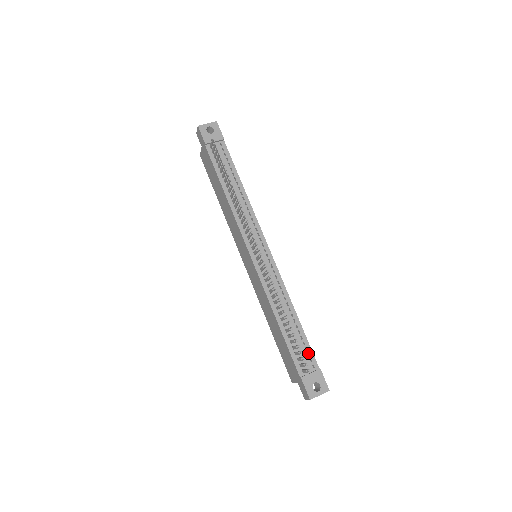
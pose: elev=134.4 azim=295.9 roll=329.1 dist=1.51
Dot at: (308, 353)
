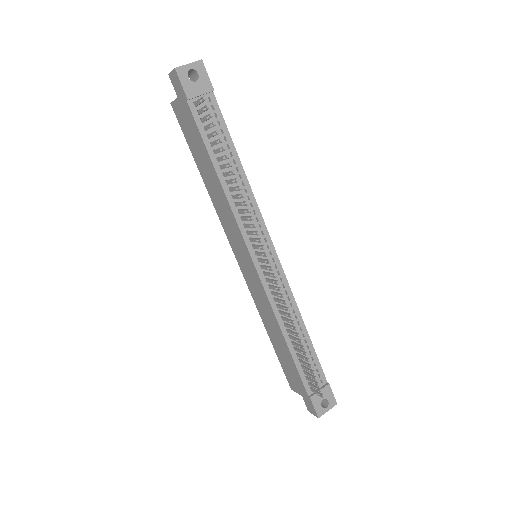
Dot at: (316, 368)
